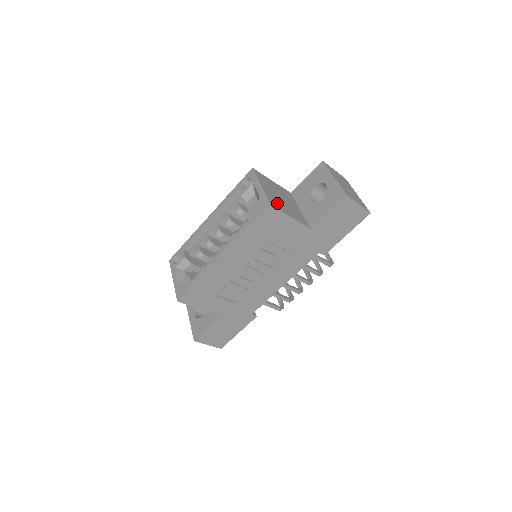
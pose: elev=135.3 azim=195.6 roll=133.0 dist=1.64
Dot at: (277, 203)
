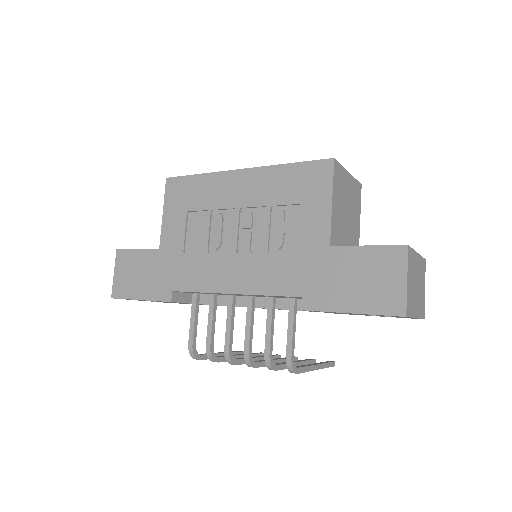
Dot at: (340, 184)
